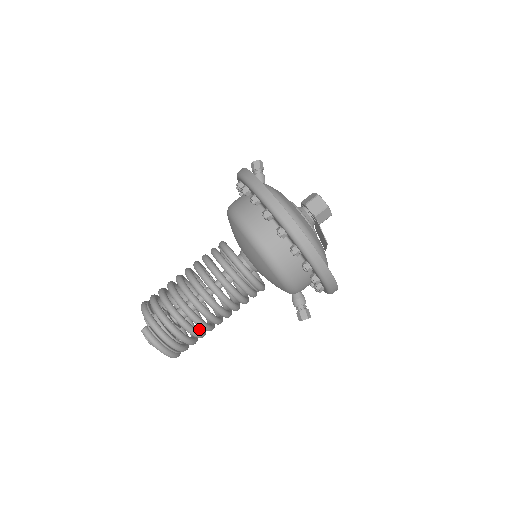
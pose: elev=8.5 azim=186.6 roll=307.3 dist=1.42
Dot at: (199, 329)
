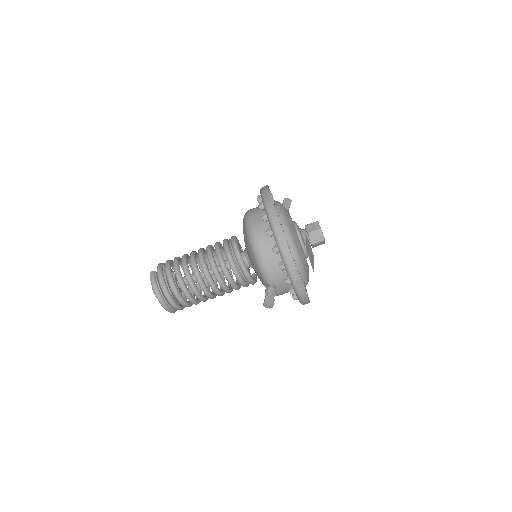
Dot at: occluded
